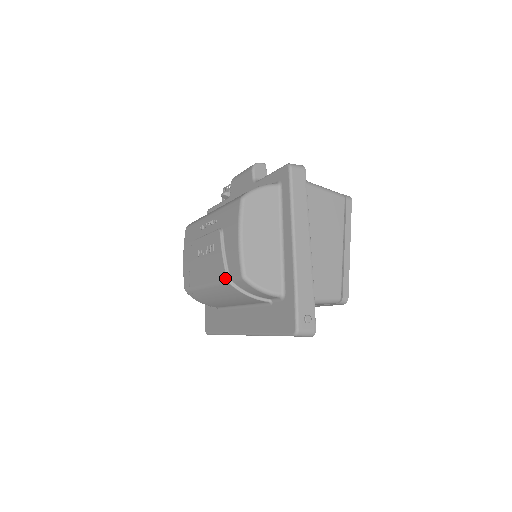
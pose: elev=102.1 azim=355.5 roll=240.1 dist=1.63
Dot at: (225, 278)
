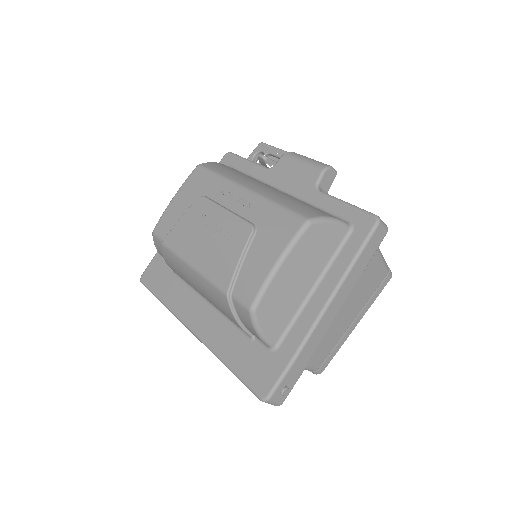
Dot at: (226, 288)
